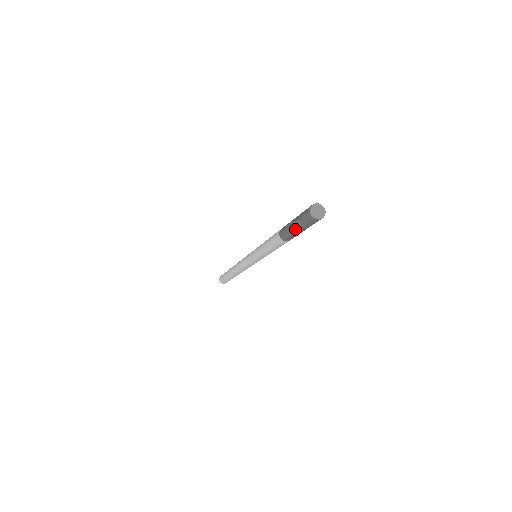
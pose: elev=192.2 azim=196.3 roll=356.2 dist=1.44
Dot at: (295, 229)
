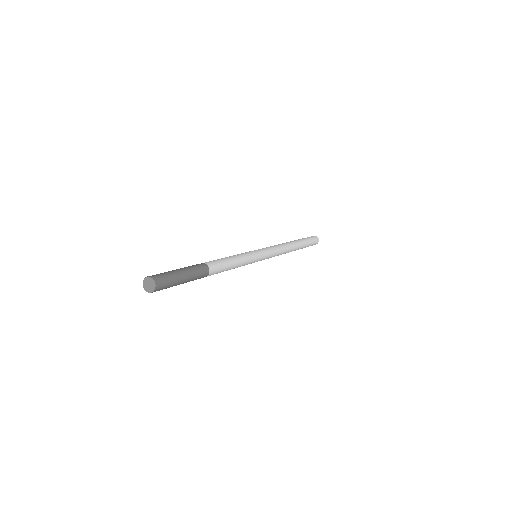
Dot at: occluded
